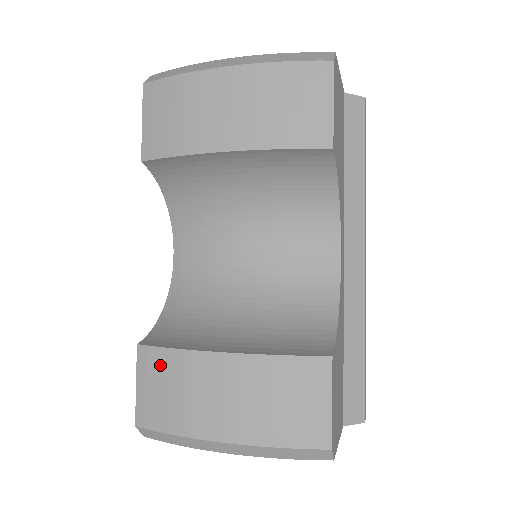
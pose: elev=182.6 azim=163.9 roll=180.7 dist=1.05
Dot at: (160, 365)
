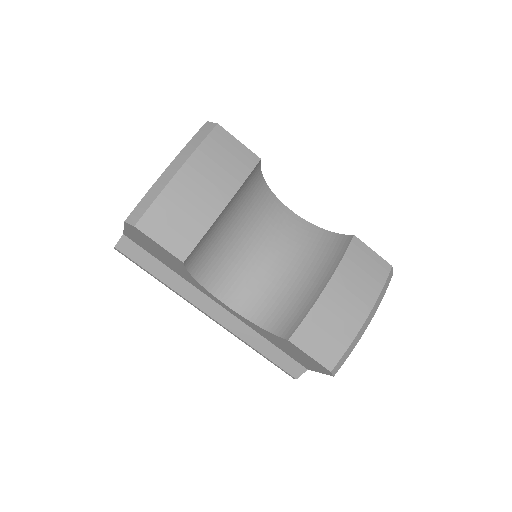
Dot at: (310, 330)
